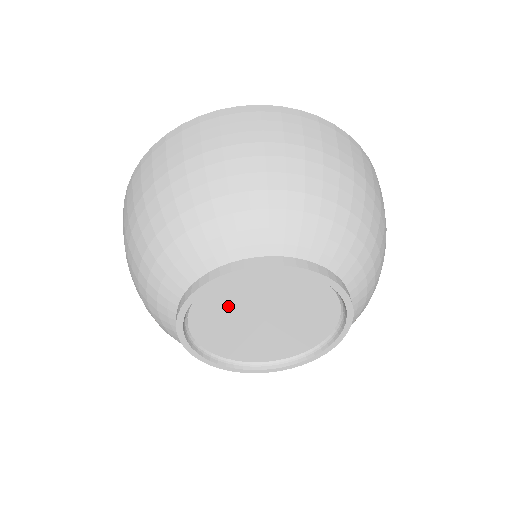
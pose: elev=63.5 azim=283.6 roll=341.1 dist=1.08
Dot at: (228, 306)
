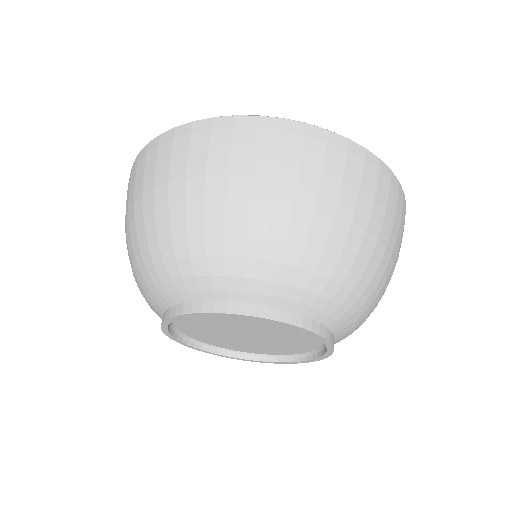
Dot at: (205, 329)
